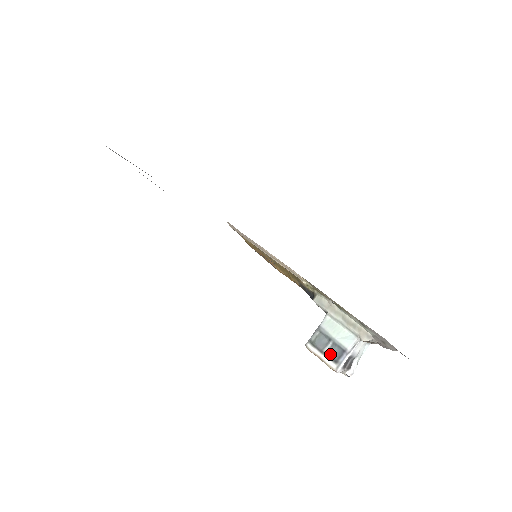
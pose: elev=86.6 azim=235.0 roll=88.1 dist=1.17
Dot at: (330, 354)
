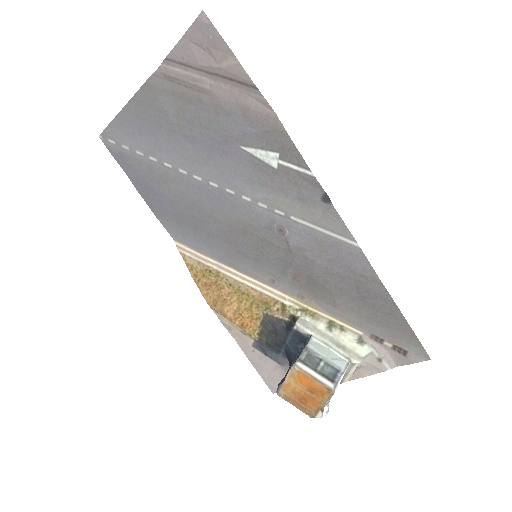
Dot at: (324, 373)
